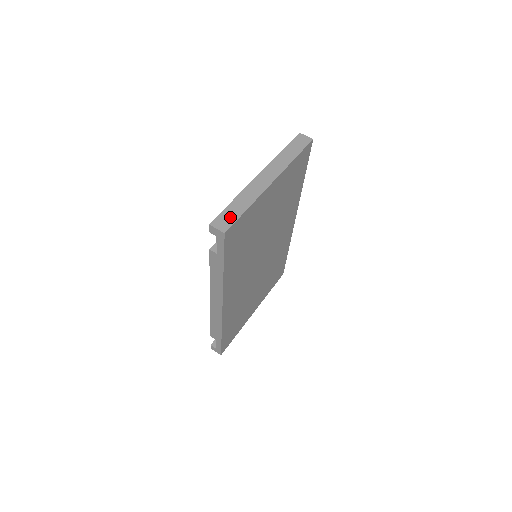
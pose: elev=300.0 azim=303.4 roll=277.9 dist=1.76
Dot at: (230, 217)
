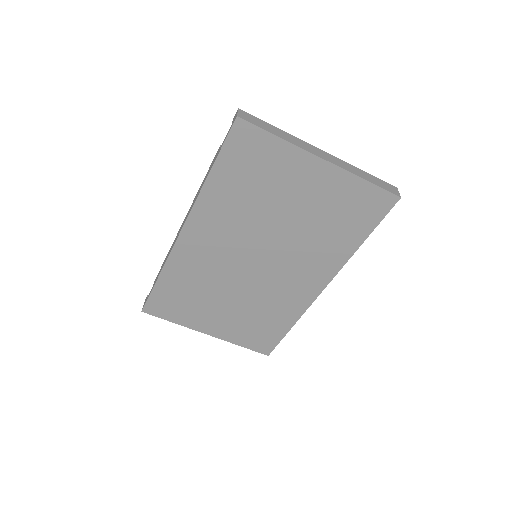
Dot at: (258, 122)
